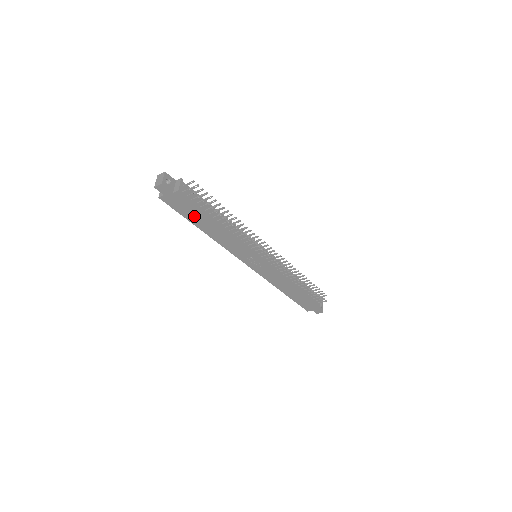
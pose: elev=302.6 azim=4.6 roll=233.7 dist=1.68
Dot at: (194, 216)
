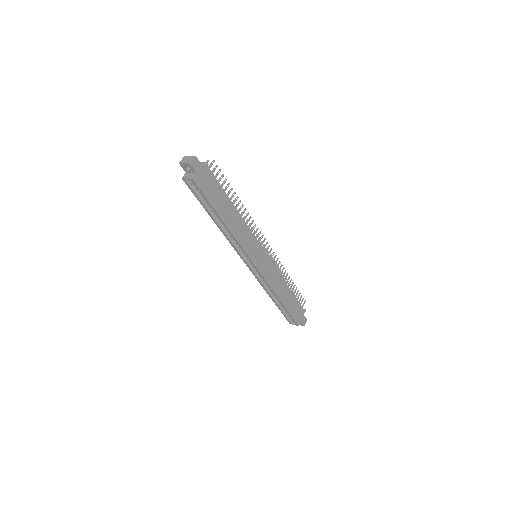
Dot at: (218, 200)
